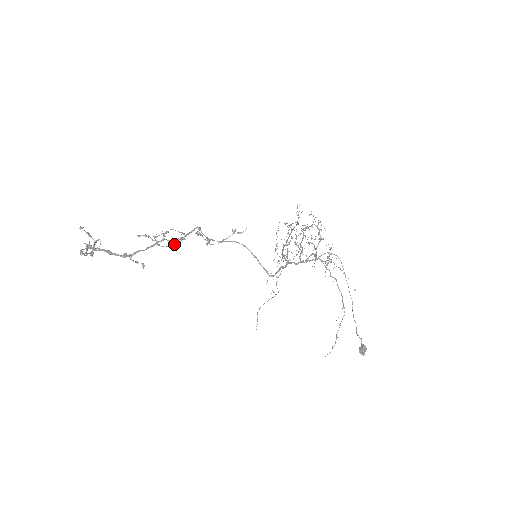
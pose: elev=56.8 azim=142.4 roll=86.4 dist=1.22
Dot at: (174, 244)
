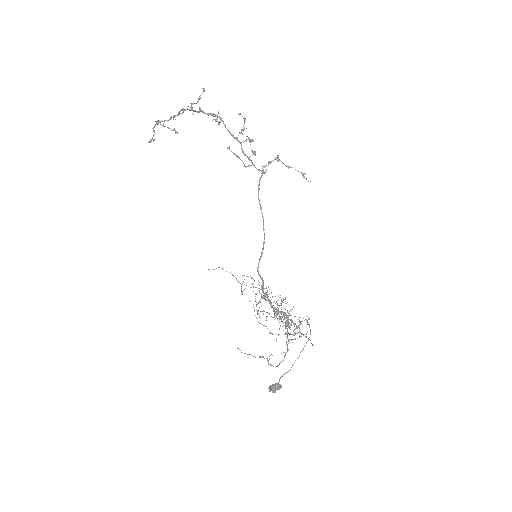
Dot at: (253, 140)
